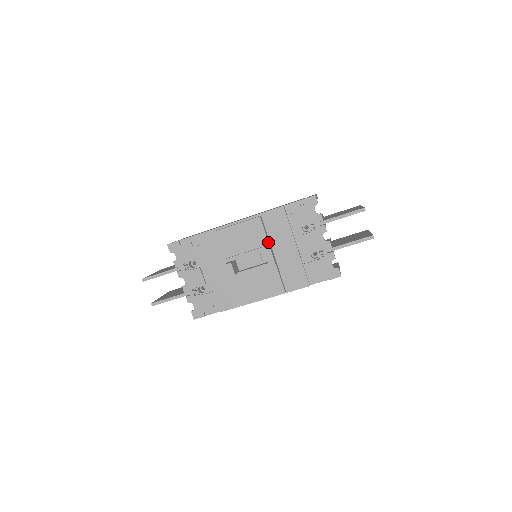
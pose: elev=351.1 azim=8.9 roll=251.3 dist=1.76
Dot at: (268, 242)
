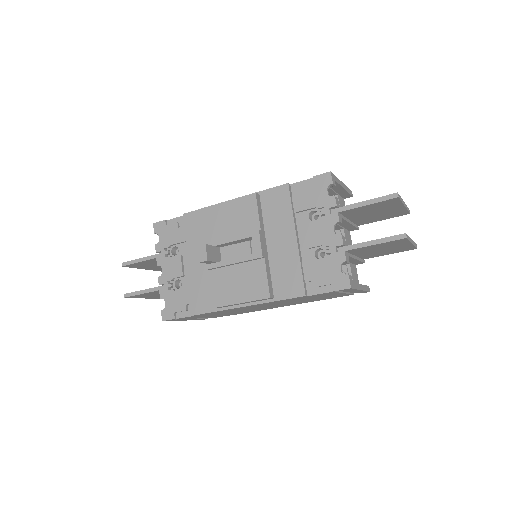
Dot at: (260, 227)
